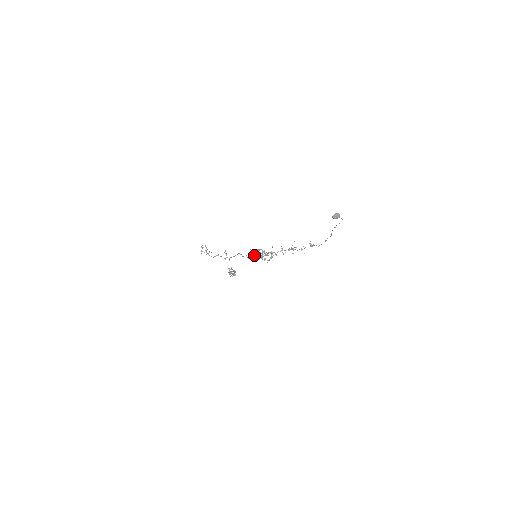
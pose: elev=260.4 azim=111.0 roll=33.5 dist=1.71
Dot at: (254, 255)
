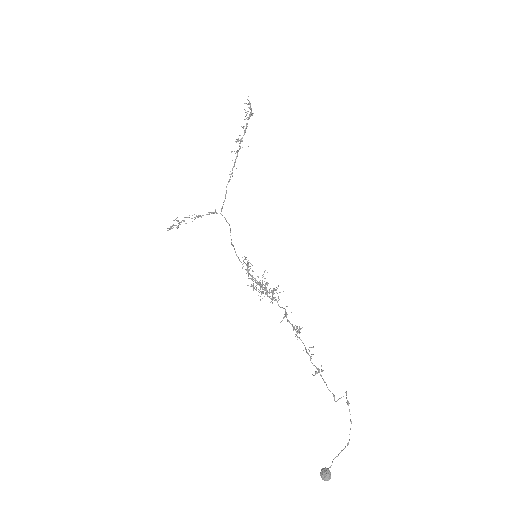
Dot at: (248, 278)
